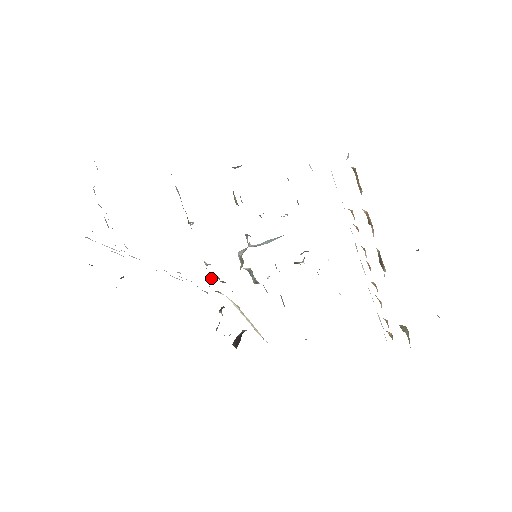
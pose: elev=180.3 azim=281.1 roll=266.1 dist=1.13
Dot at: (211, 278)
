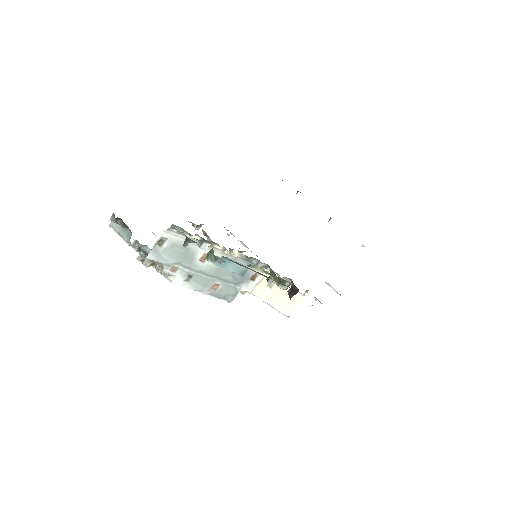
Dot at: occluded
